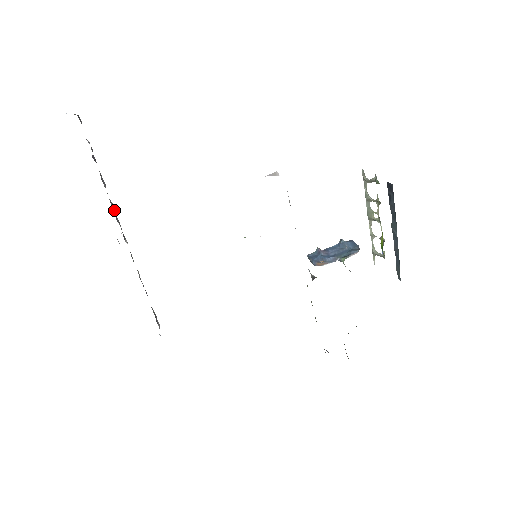
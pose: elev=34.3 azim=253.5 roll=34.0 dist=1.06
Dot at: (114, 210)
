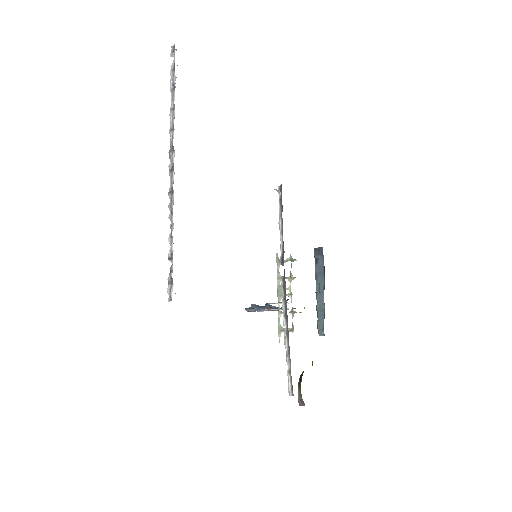
Dot at: occluded
